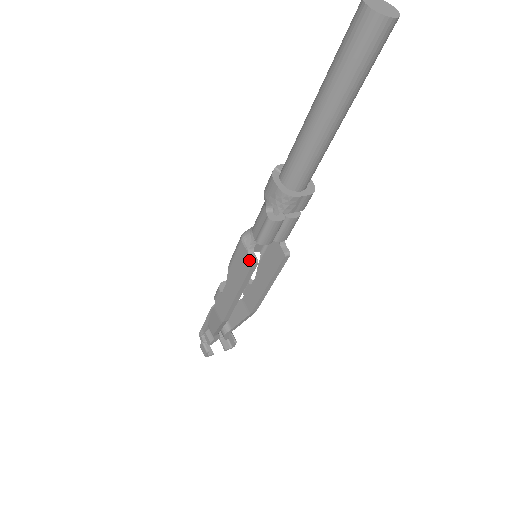
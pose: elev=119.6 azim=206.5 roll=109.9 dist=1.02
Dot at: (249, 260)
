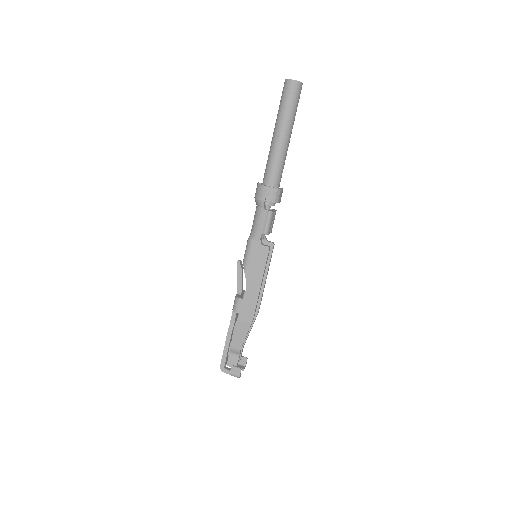
Dot at: (265, 248)
